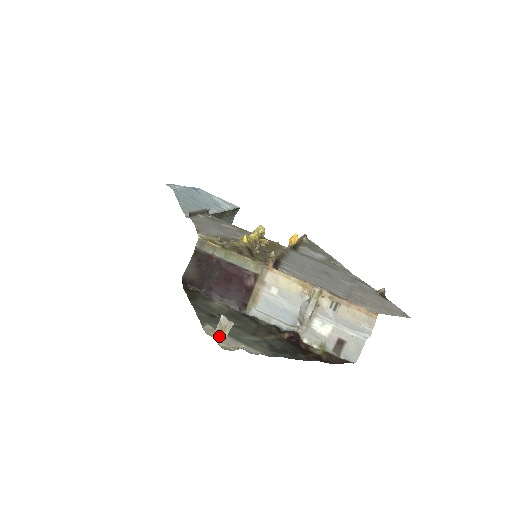
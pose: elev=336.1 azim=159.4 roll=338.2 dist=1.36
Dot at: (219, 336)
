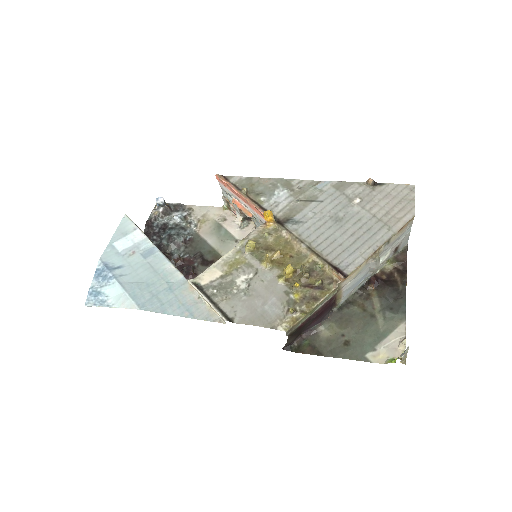
Dot at: (405, 361)
